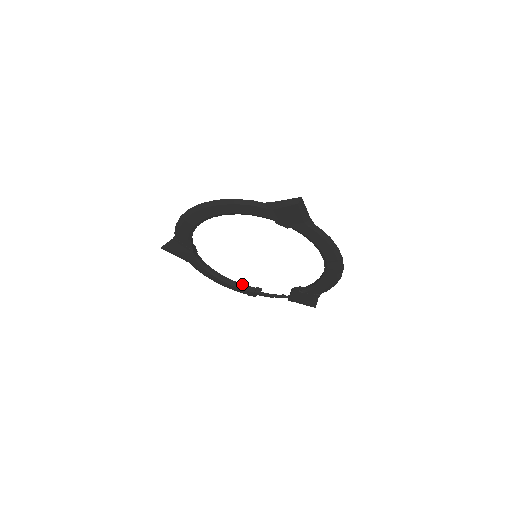
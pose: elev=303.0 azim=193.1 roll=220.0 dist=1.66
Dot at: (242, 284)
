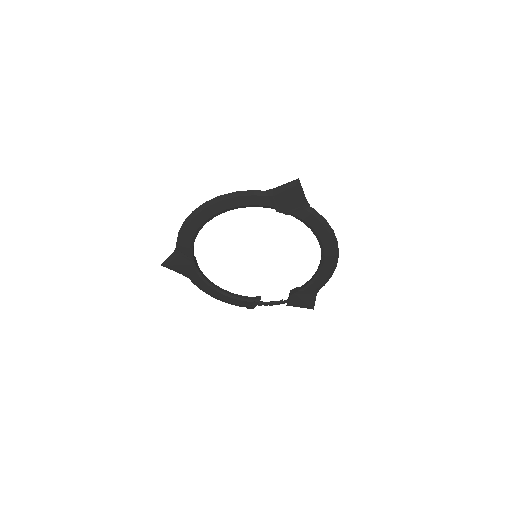
Dot at: (241, 295)
